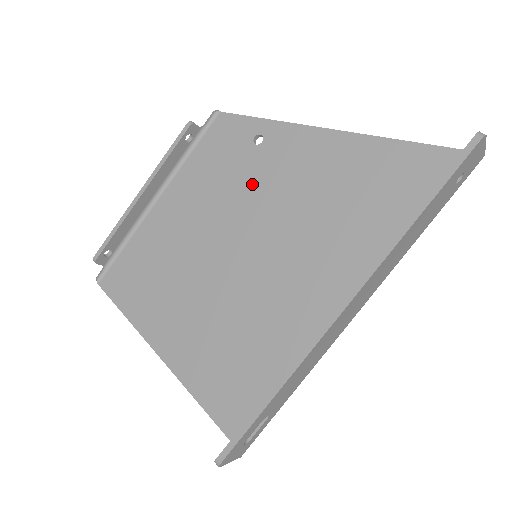
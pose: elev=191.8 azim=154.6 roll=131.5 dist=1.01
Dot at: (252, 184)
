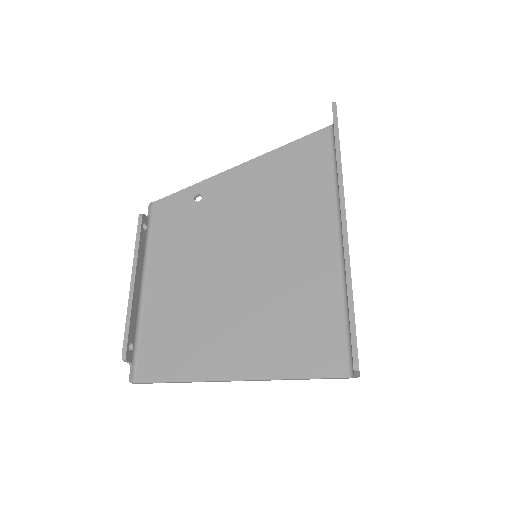
Dot at: (216, 223)
